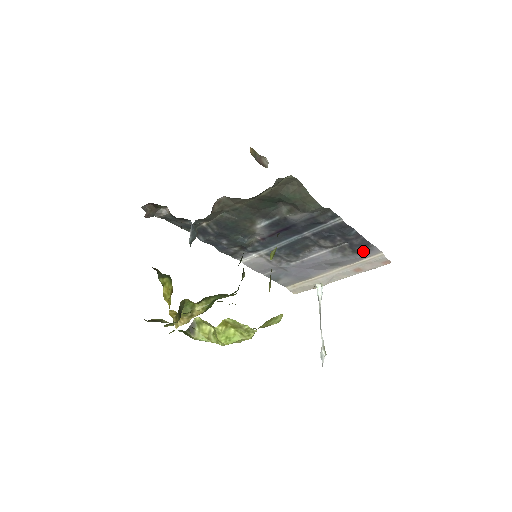
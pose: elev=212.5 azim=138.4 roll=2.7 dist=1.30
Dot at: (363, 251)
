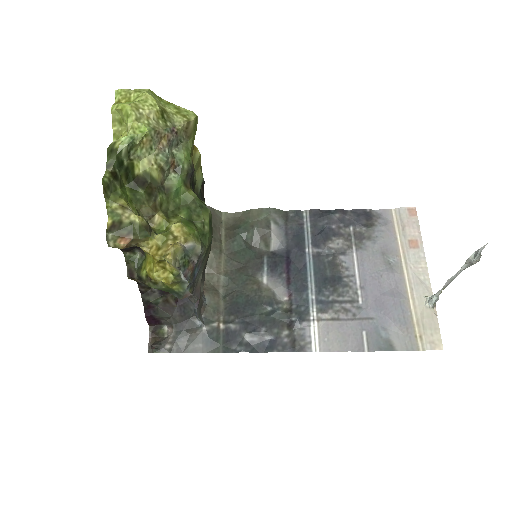
Dot at: (373, 220)
